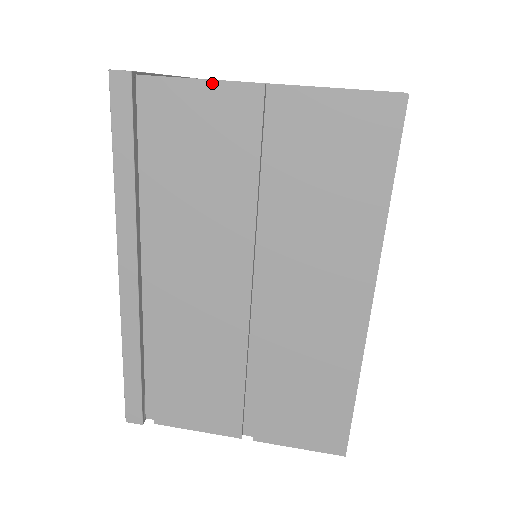
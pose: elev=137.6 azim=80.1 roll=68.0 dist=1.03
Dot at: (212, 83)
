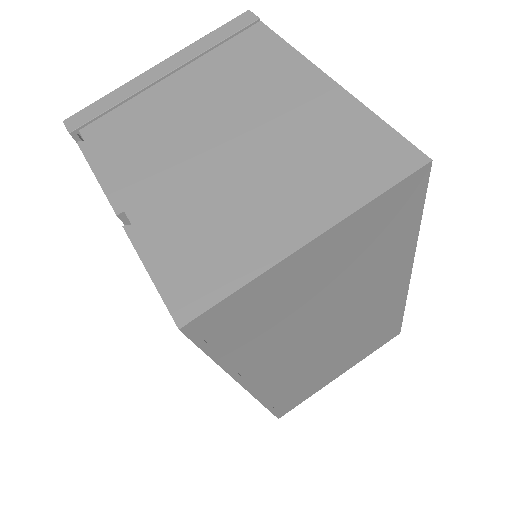
Dot at: (99, 183)
